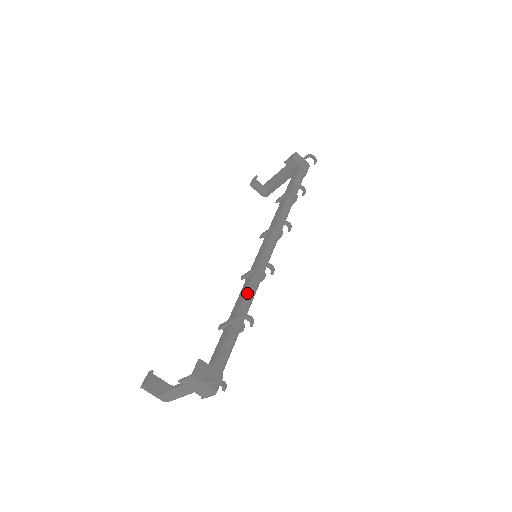
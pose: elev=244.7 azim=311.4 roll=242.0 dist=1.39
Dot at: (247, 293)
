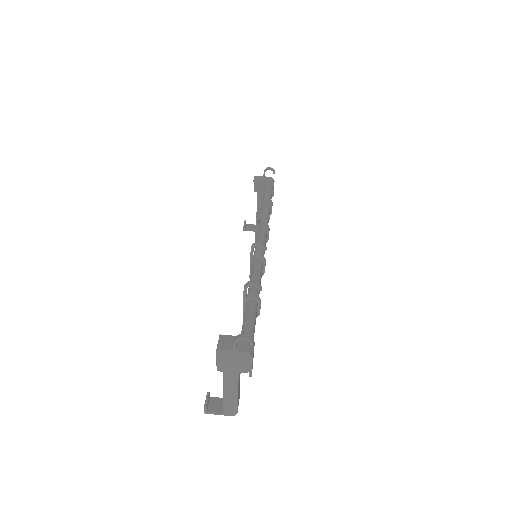
Dot at: (251, 276)
